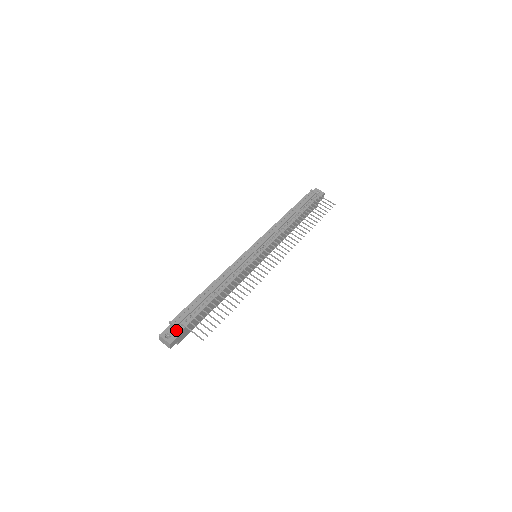
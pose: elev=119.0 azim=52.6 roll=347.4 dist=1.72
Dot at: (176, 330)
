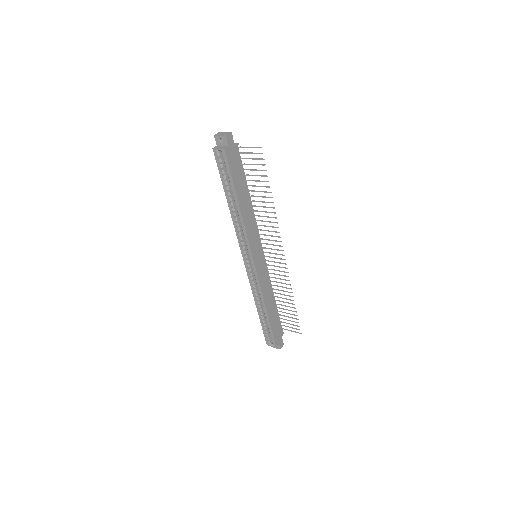
Dot at: occluded
